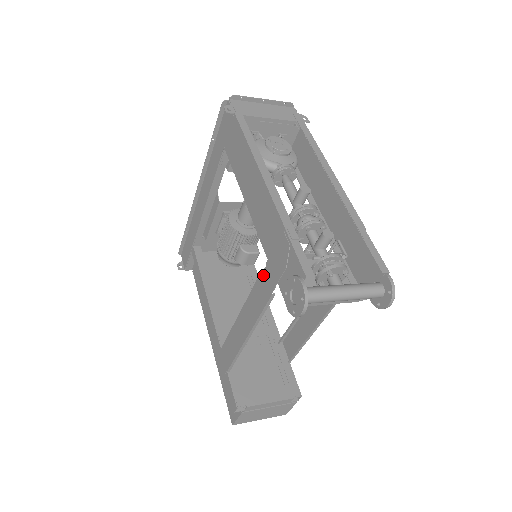
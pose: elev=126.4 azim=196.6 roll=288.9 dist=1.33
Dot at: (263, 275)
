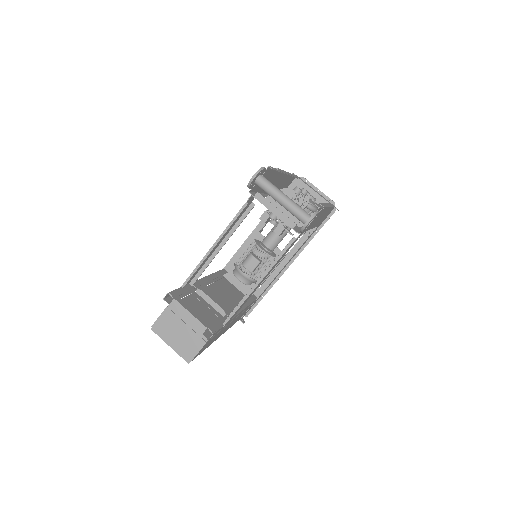
Dot at: (250, 203)
